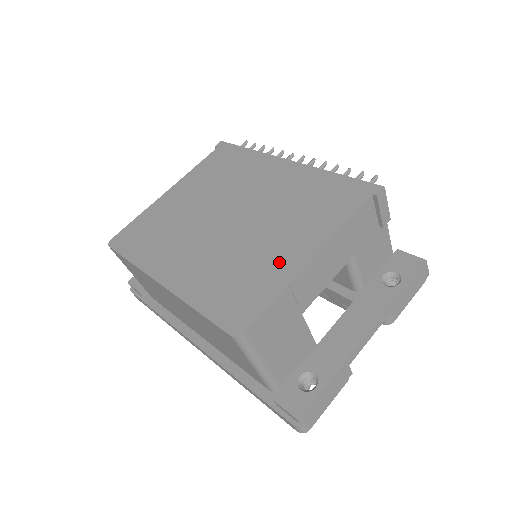
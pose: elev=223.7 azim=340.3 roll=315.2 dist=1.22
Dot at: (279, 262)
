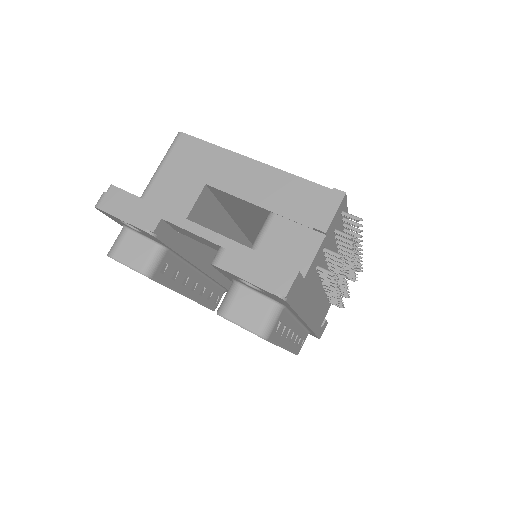
Dot at: occluded
